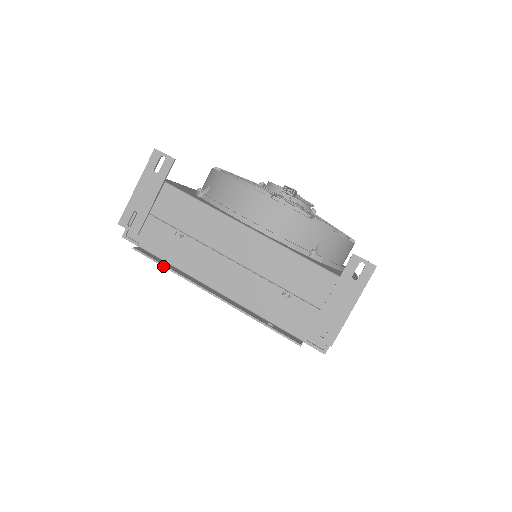
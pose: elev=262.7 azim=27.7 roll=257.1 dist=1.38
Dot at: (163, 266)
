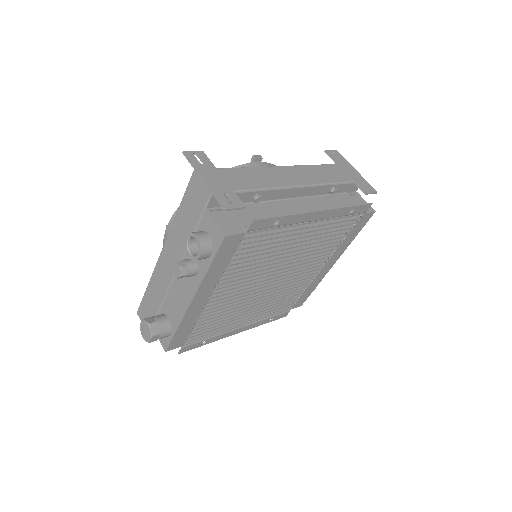
Dot at: (281, 216)
